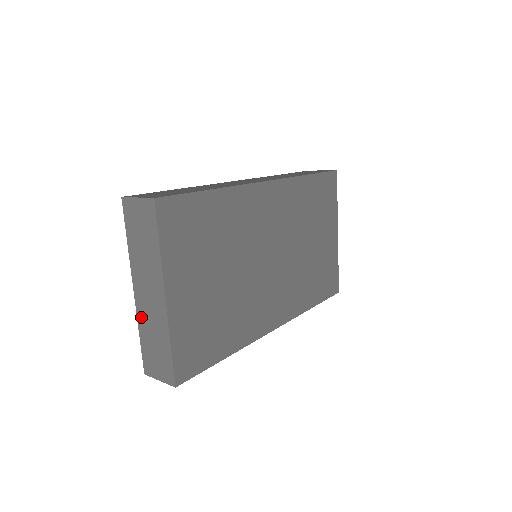
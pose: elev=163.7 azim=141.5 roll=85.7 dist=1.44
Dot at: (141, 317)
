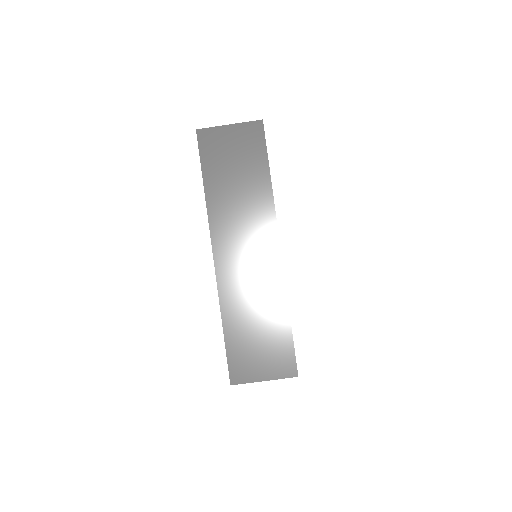
Dot at: (228, 293)
